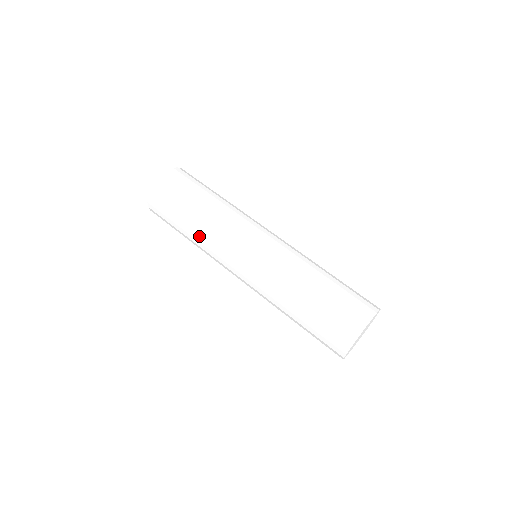
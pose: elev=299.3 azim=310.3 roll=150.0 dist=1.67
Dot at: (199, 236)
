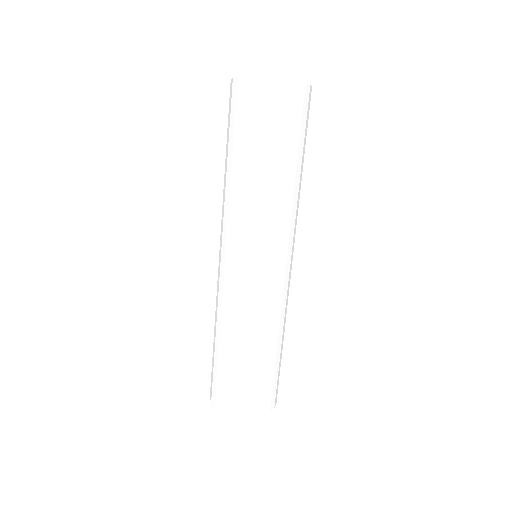
Dot at: (230, 188)
